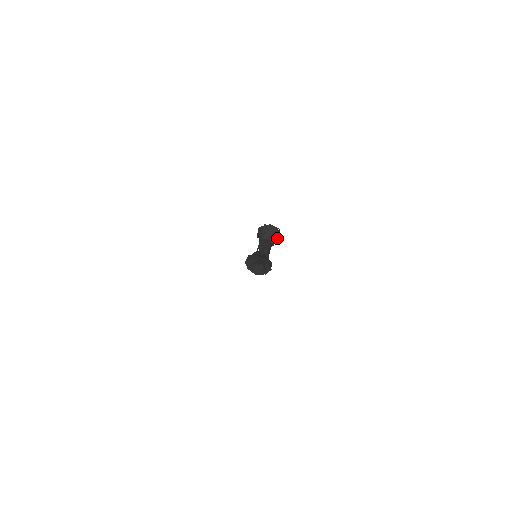
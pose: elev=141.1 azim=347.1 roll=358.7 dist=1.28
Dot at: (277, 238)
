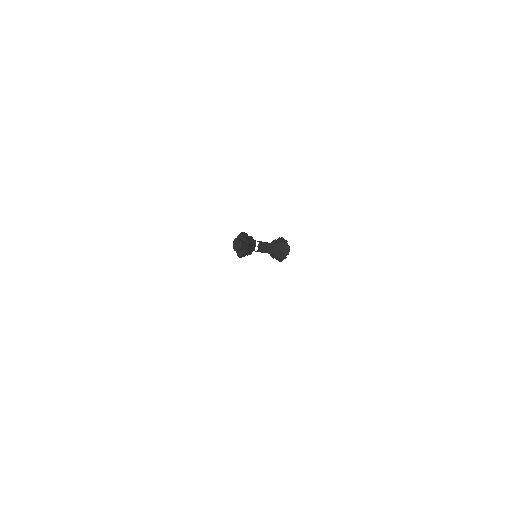
Dot at: (284, 251)
